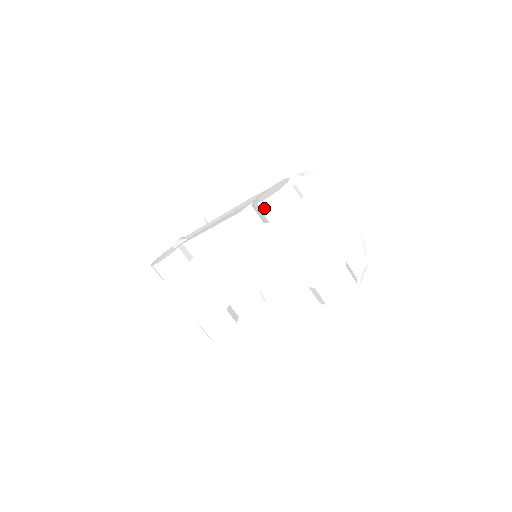
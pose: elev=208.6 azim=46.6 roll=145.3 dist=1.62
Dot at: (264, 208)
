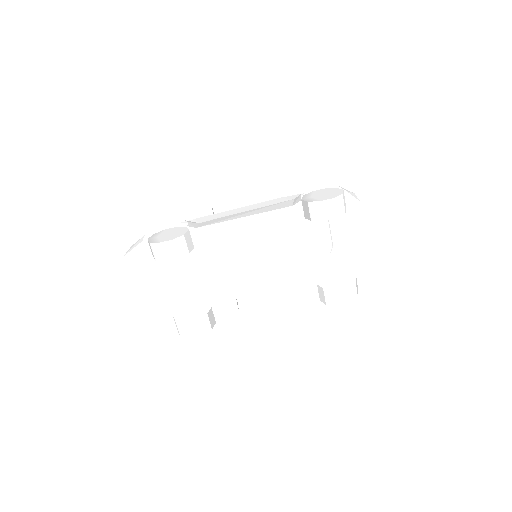
Dot at: (325, 206)
